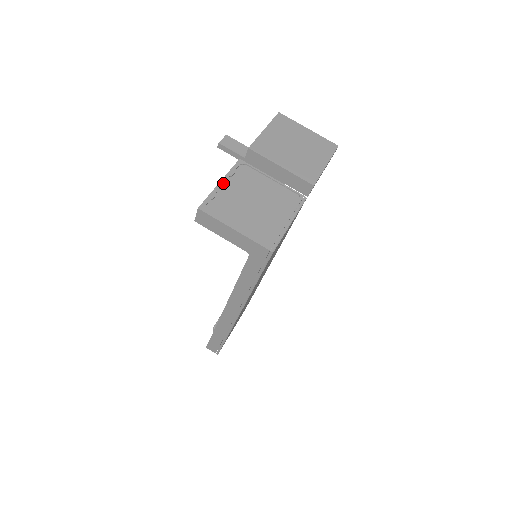
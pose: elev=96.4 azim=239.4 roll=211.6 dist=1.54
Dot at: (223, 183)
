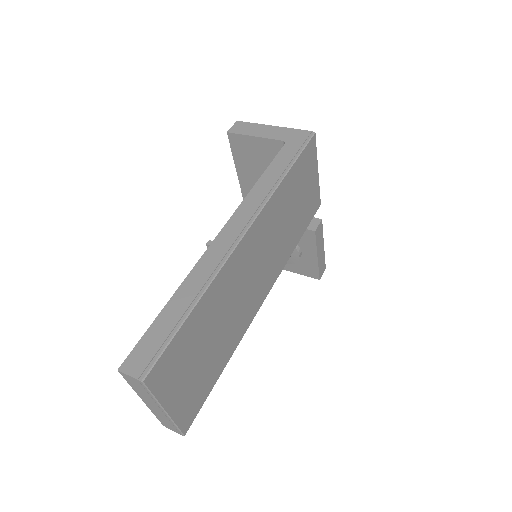
Dot at: occluded
